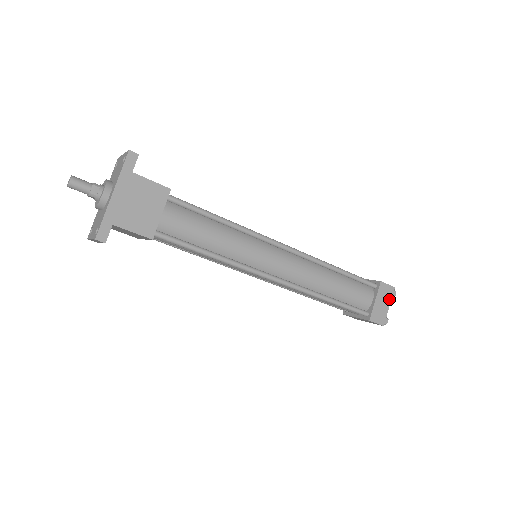
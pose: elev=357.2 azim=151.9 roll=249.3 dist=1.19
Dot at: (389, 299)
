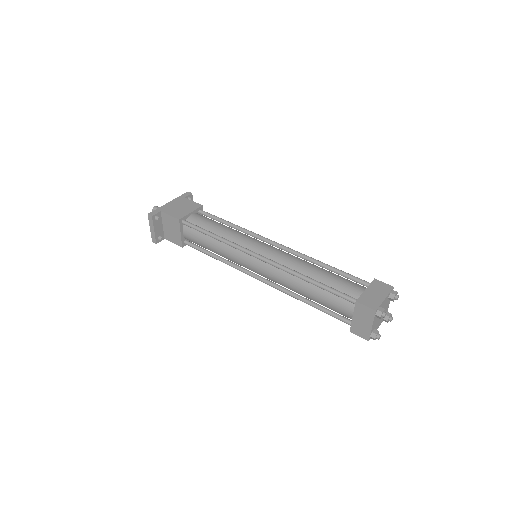
Dot at: (385, 293)
